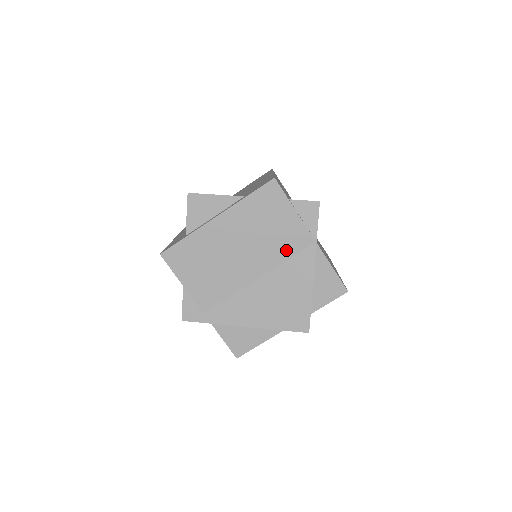
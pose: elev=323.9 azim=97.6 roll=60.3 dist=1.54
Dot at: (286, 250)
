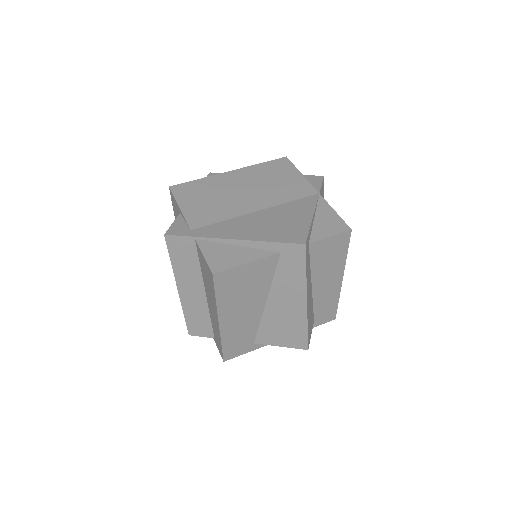
Dot at: (289, 195)
